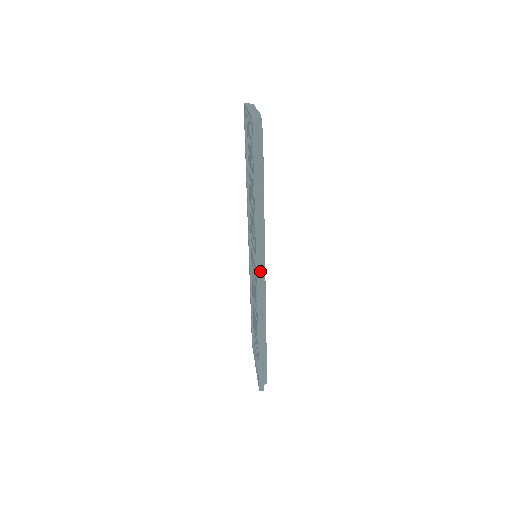
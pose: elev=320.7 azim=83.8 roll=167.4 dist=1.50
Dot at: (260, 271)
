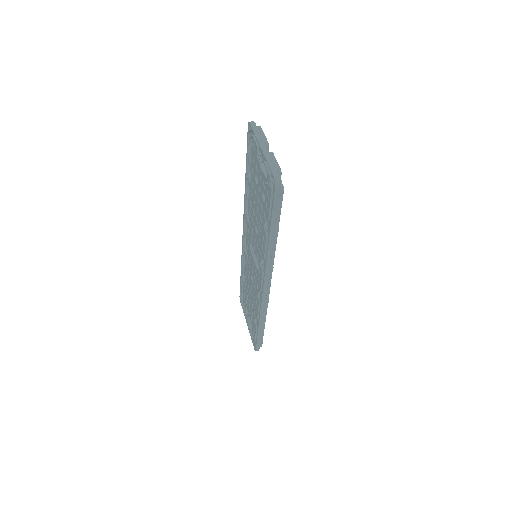
Dot at: (267, 284)
